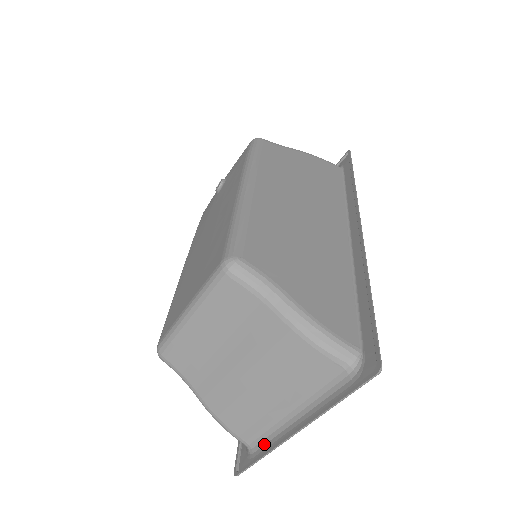
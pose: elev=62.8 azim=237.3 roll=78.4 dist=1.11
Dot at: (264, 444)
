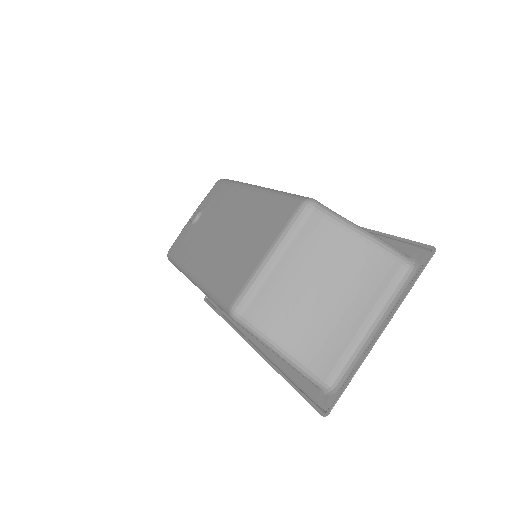
Dot at: (347, 369)
